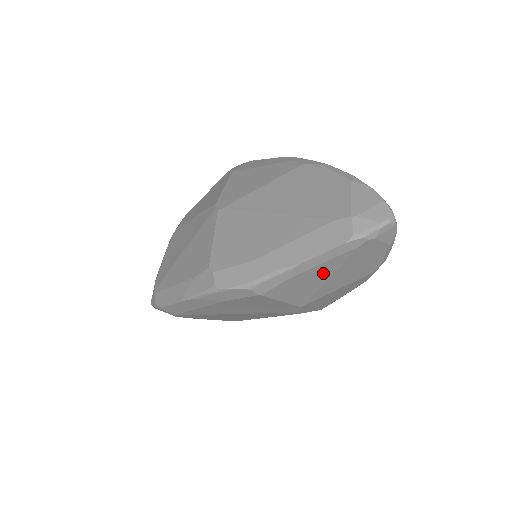
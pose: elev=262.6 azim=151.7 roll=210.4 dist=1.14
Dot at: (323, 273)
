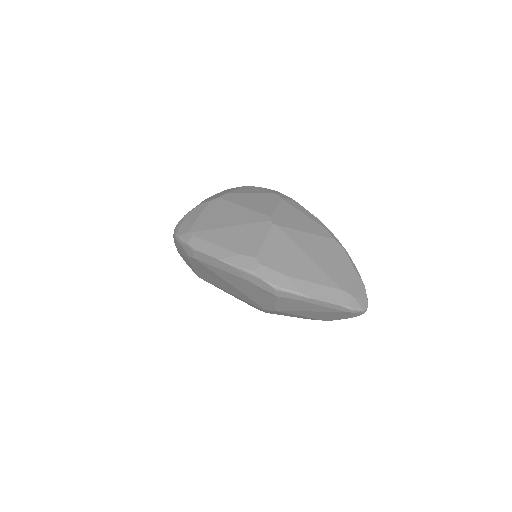
Dot at: (313, 308)
